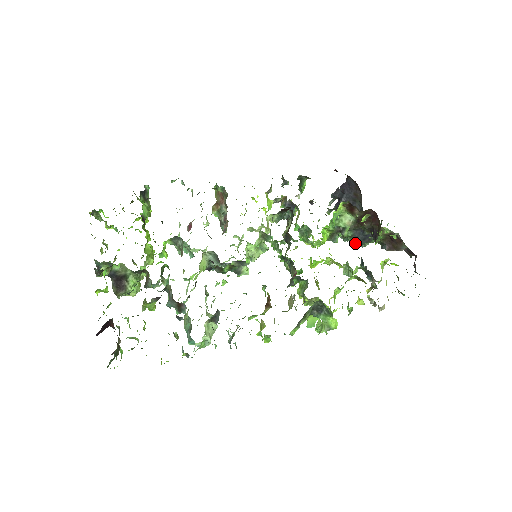
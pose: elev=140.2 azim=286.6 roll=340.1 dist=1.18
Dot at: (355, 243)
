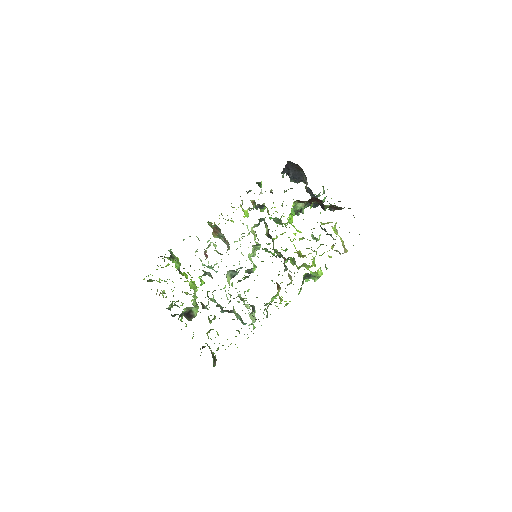
Dot at: occluded
